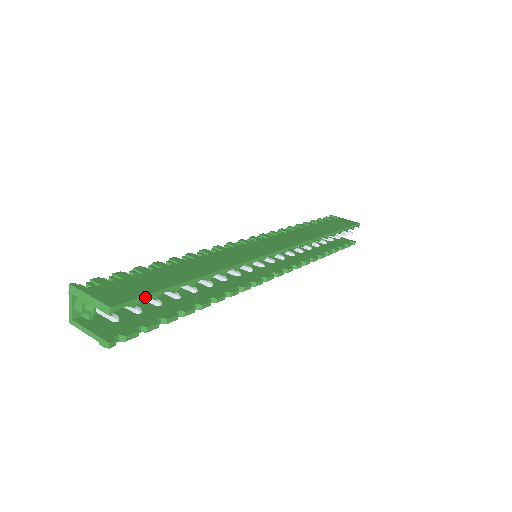
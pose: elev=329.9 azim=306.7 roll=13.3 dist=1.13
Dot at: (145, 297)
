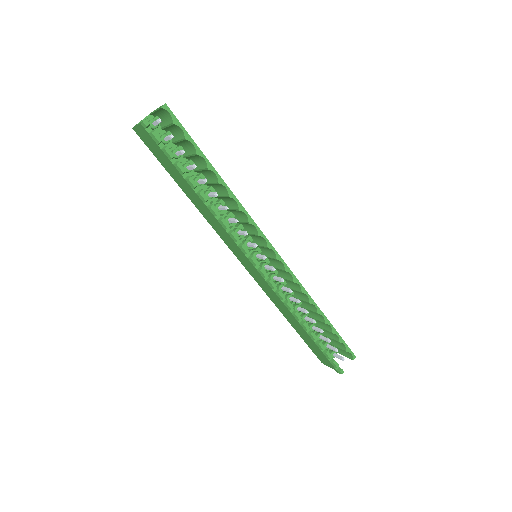
Dot at: (183, 128)
